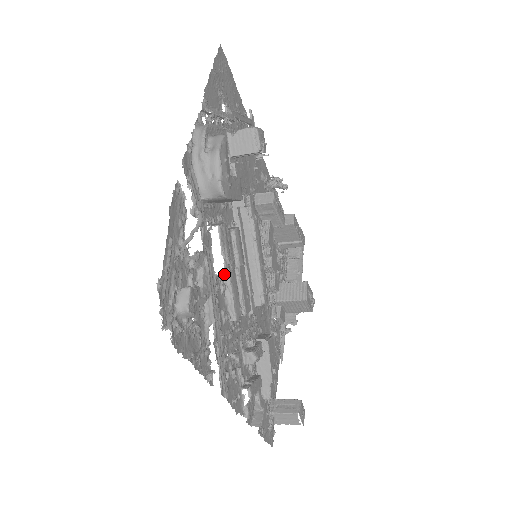
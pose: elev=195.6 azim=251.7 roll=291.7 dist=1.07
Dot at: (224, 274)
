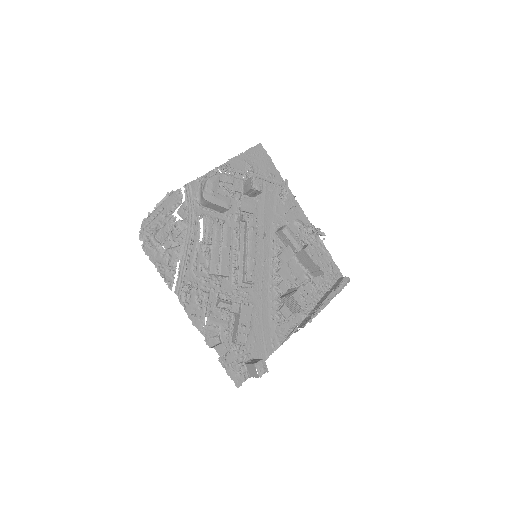
Dot at: (202, 242)
